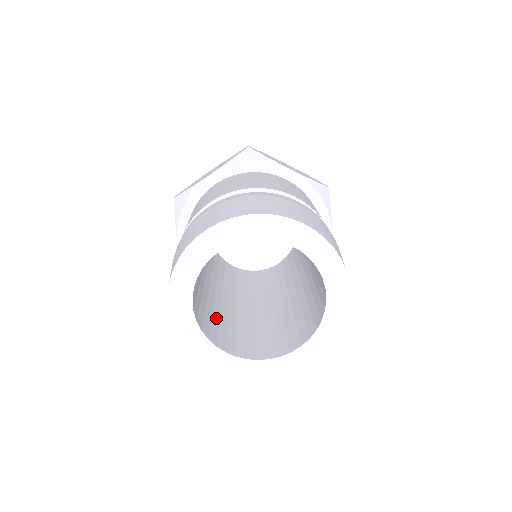
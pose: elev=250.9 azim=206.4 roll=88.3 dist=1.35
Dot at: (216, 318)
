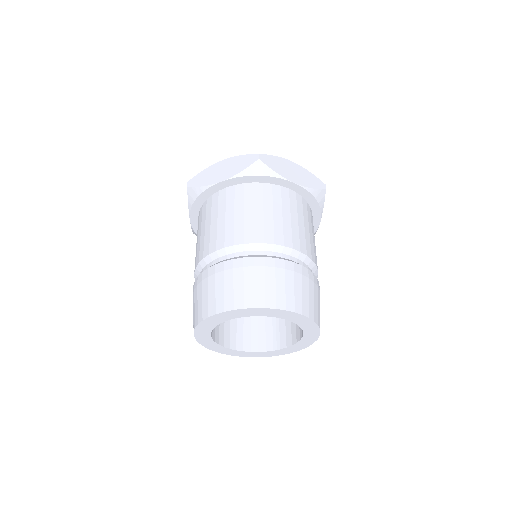
Dot at: (262, 319)
